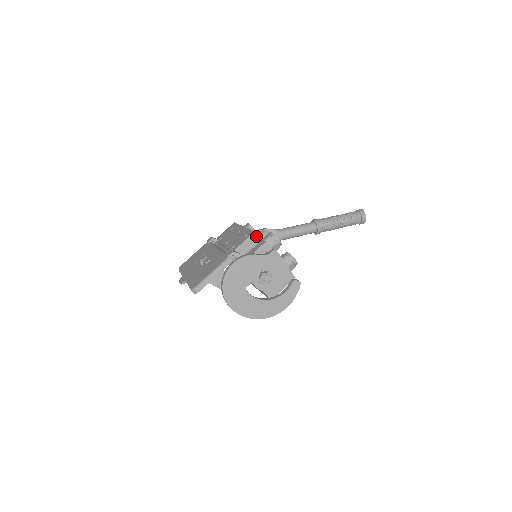
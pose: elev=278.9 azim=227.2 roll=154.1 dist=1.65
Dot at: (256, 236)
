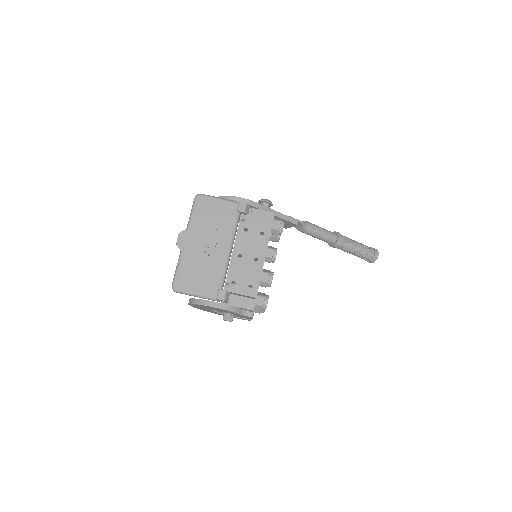
Dot at: (254, 298)
